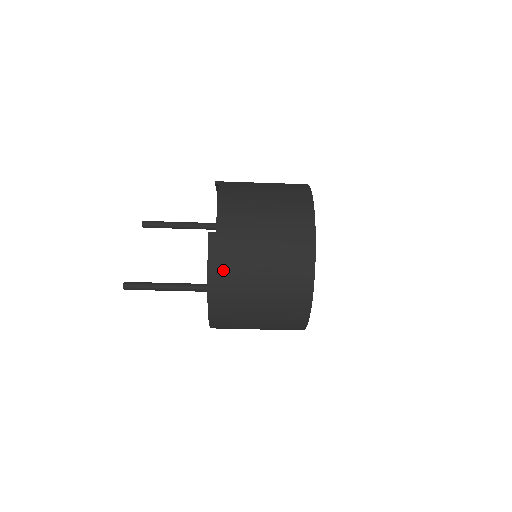
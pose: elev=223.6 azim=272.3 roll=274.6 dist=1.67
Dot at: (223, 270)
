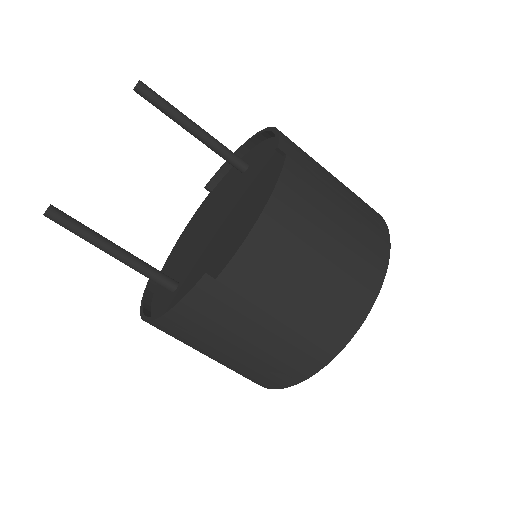
Dot at: (191, 321)
